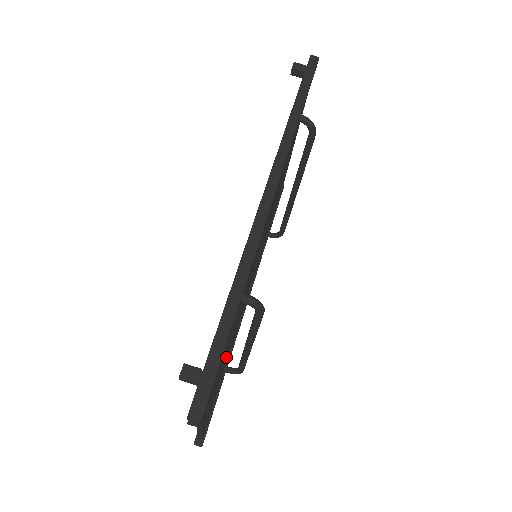
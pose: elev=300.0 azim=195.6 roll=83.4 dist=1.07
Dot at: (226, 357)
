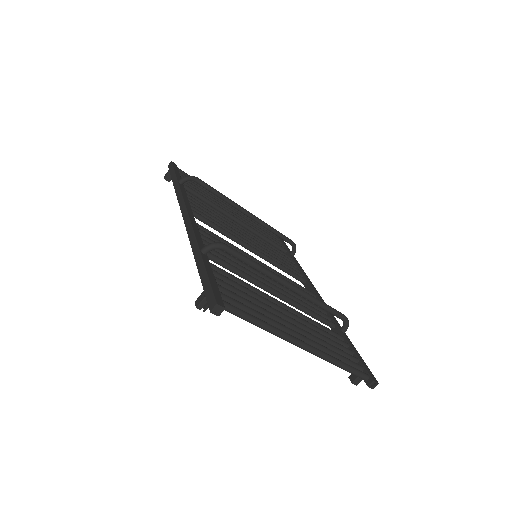
Dot at: (291, 308)
